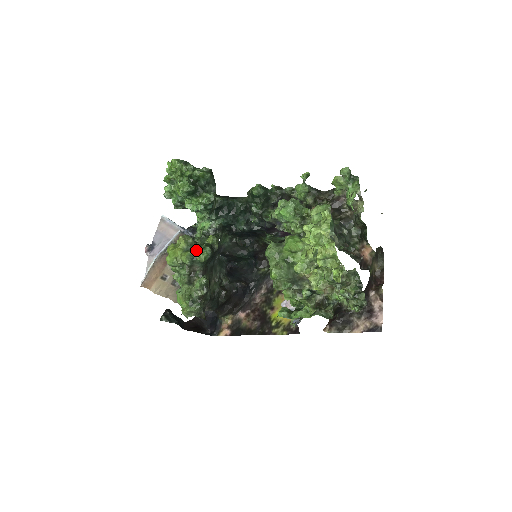
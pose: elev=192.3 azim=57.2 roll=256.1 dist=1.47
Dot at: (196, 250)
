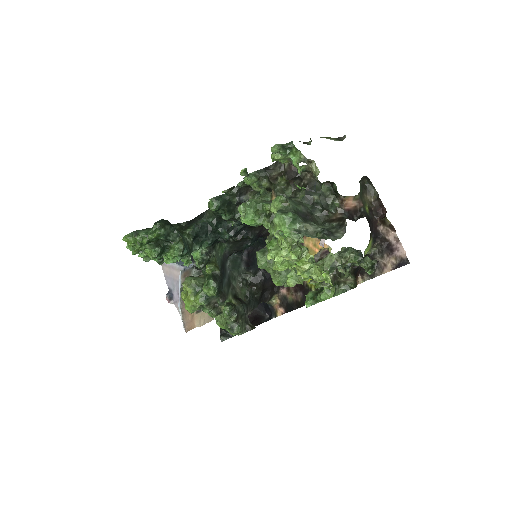
Dot at: (203, 290)
